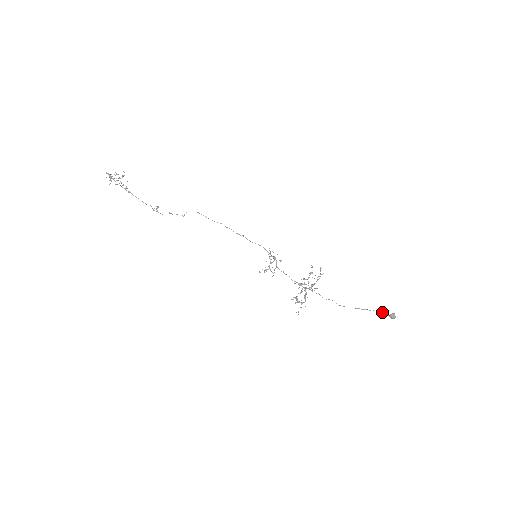
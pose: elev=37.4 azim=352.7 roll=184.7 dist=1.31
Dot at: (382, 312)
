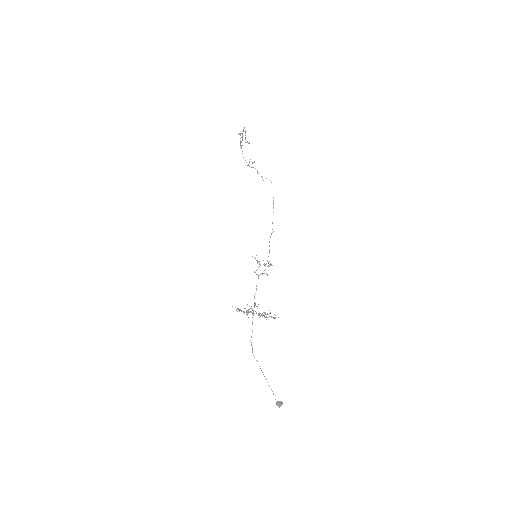
Dot at: occluded
